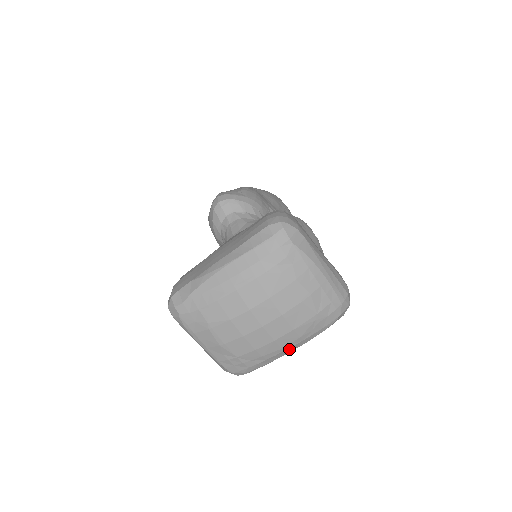
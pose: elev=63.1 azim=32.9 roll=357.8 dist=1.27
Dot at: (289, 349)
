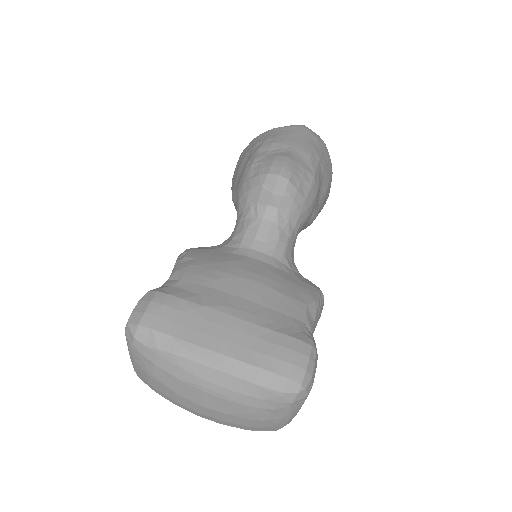
Dot at: occluded
